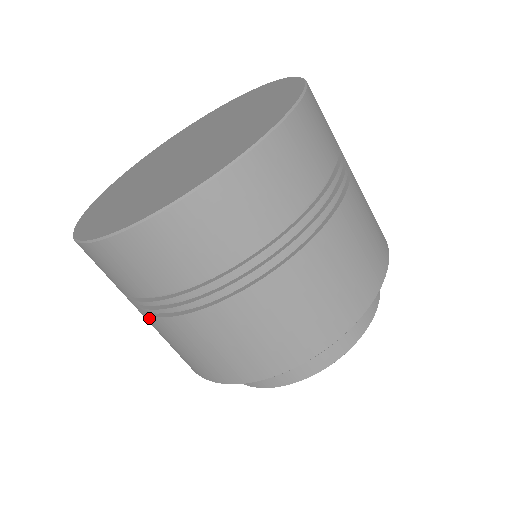
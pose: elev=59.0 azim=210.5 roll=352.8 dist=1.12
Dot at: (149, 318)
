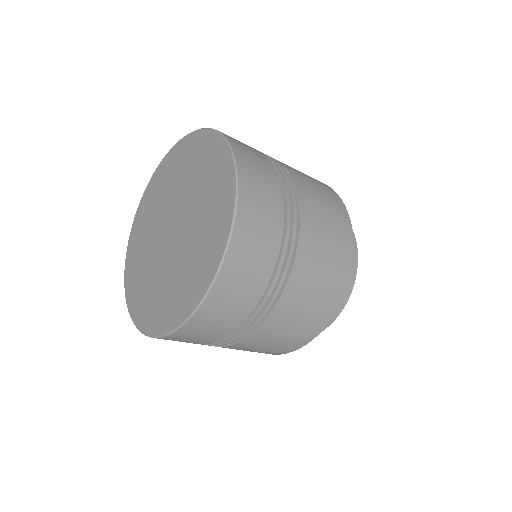
Dot at: occluded
